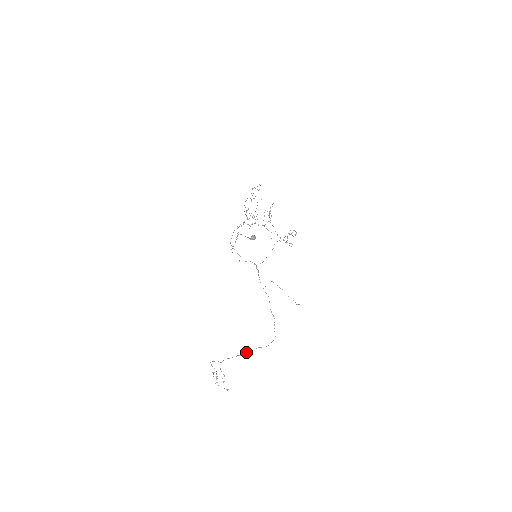
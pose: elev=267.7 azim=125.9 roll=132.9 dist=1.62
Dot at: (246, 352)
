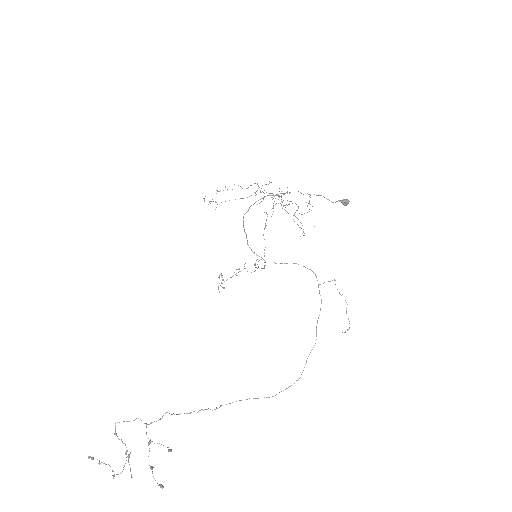
Dot at: occluded
